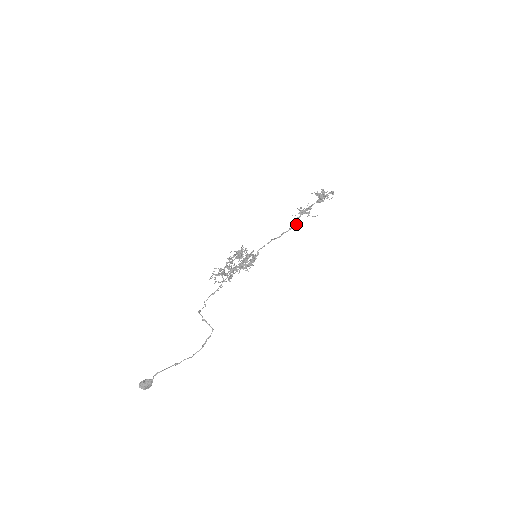
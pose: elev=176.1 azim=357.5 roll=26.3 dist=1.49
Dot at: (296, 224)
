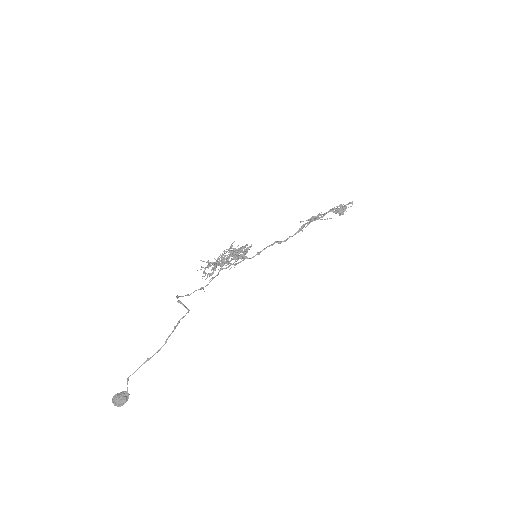
Dot at: (305, 227)
